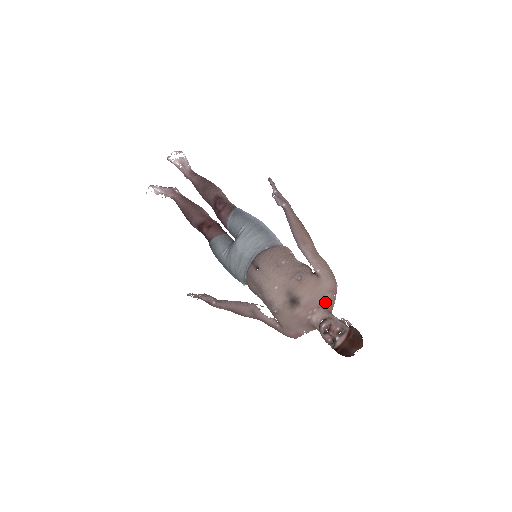
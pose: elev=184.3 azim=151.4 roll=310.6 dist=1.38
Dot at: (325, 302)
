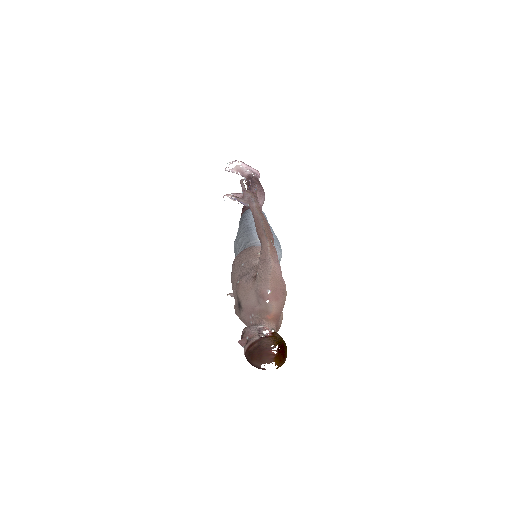
Dot at: (260, 308)
